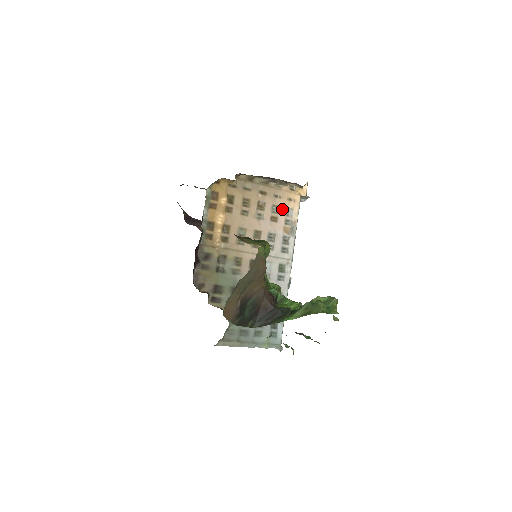
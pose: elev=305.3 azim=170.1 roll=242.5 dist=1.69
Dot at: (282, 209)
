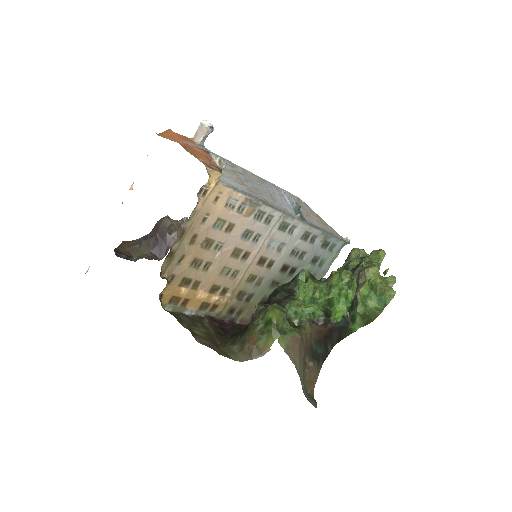
Dot at: (223, 214)
